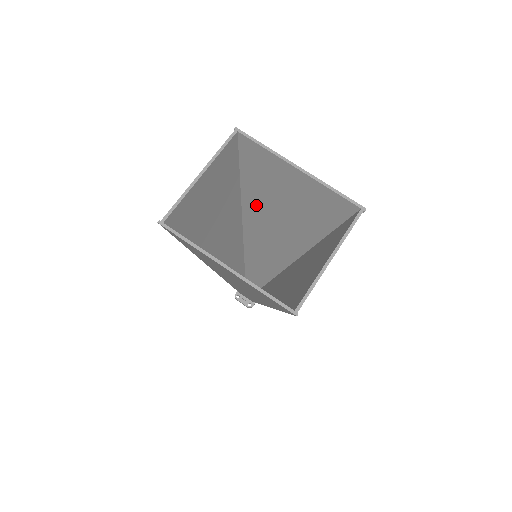
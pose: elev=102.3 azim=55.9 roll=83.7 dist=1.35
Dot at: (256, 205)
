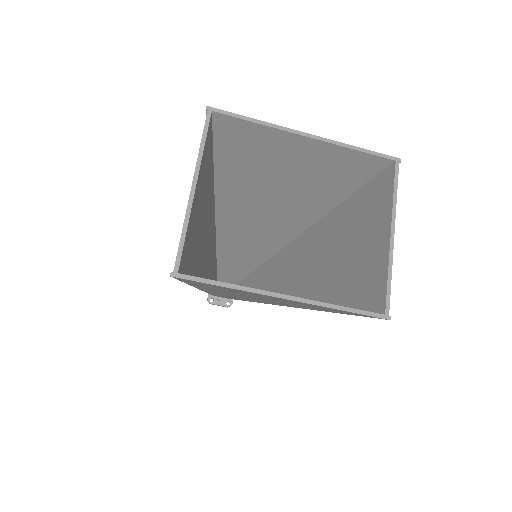
Dot at: (237, 196)
